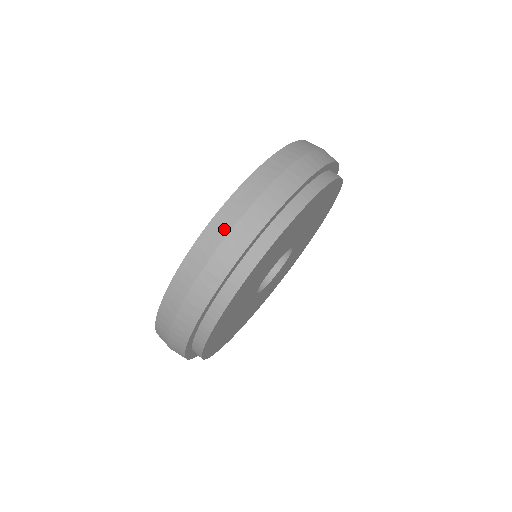
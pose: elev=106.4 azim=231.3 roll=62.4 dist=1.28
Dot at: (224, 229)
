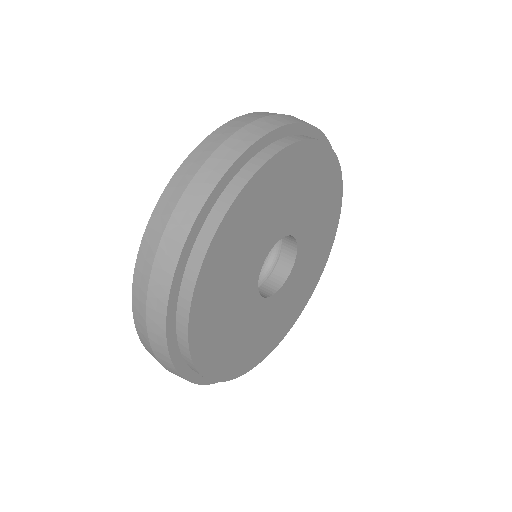
Dot at: (180, 188)
